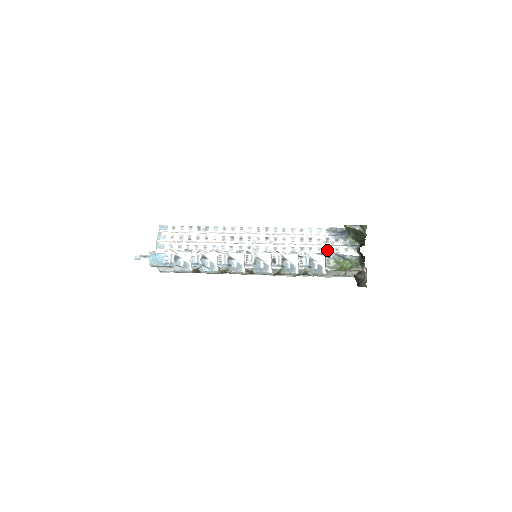
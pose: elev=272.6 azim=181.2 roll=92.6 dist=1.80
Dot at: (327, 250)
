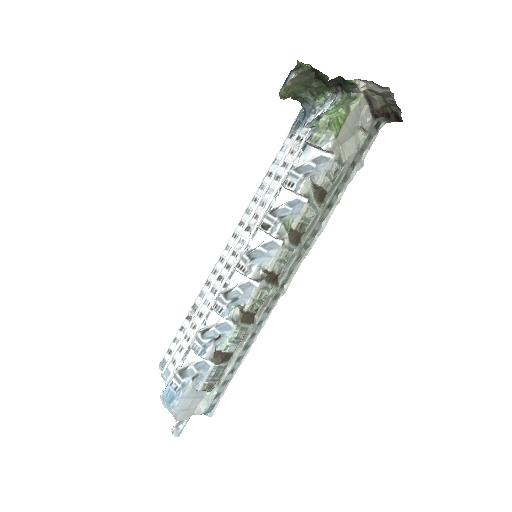
Dot at: occluded
